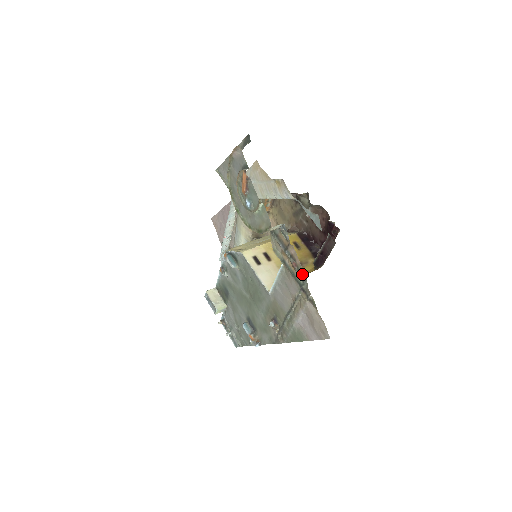
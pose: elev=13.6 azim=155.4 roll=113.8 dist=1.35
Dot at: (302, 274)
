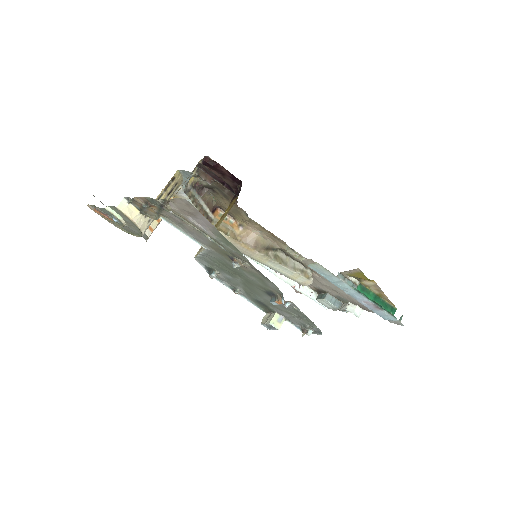
Dot at: (150, 200)
